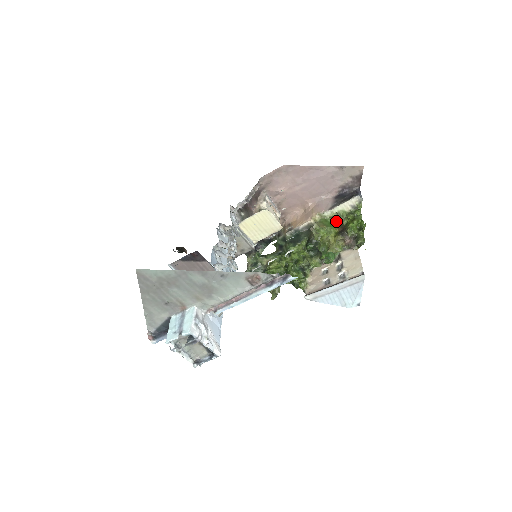
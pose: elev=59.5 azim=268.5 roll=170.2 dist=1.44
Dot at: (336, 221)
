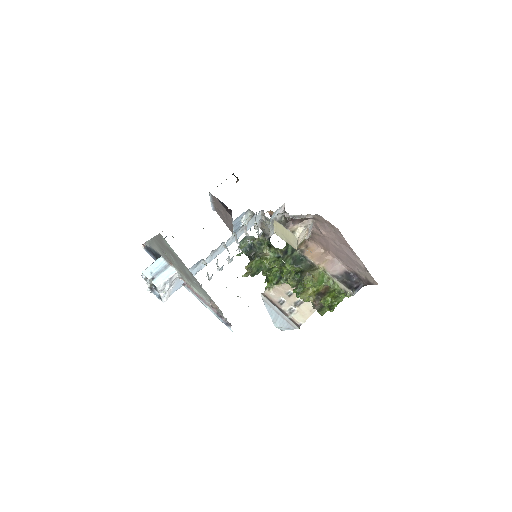
Dot at: (327, 284)
